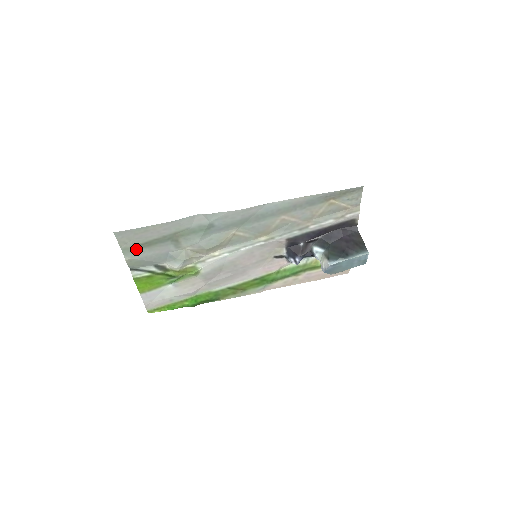
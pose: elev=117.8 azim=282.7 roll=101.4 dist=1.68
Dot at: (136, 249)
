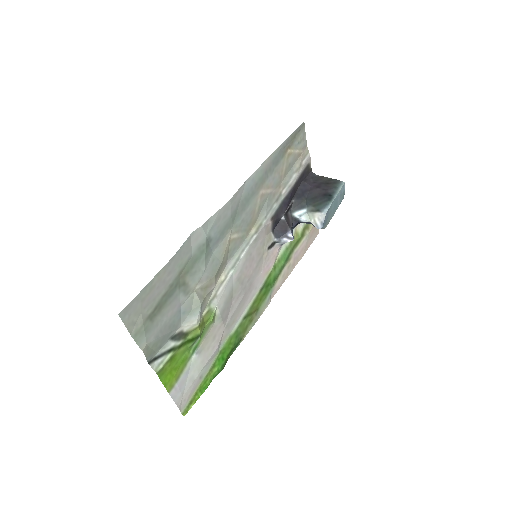
Dot at: (148, 325)
